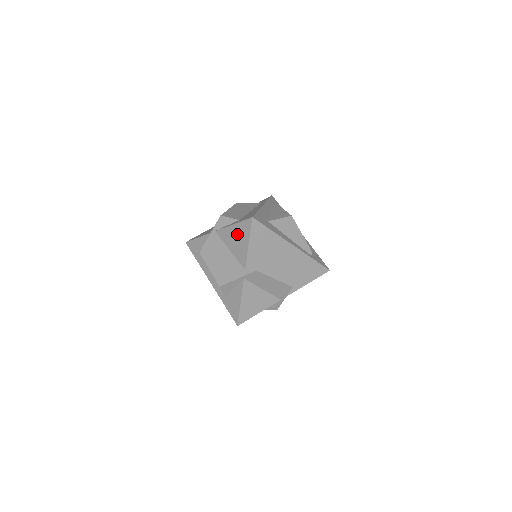
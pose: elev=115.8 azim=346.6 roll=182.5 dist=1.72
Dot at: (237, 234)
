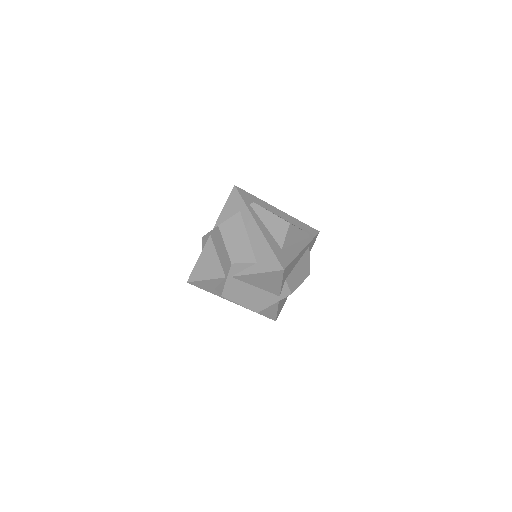
Dot at: (265, 279)
